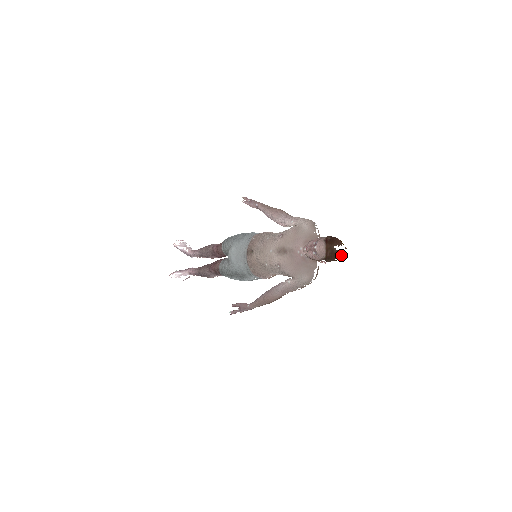
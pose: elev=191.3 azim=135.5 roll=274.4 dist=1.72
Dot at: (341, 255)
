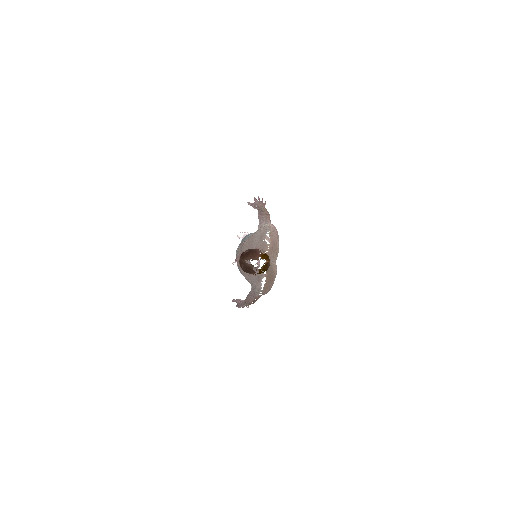
Dot at: (259, 269)
